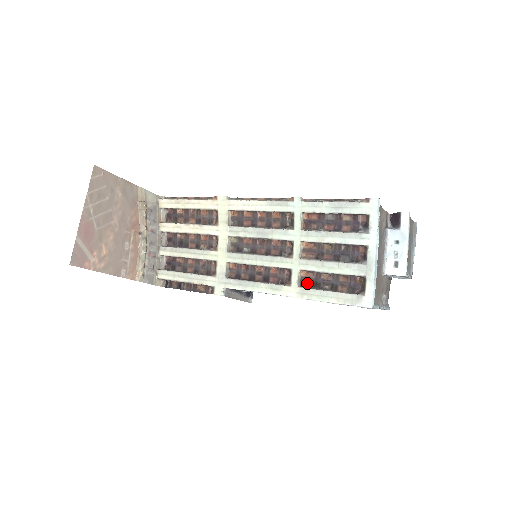
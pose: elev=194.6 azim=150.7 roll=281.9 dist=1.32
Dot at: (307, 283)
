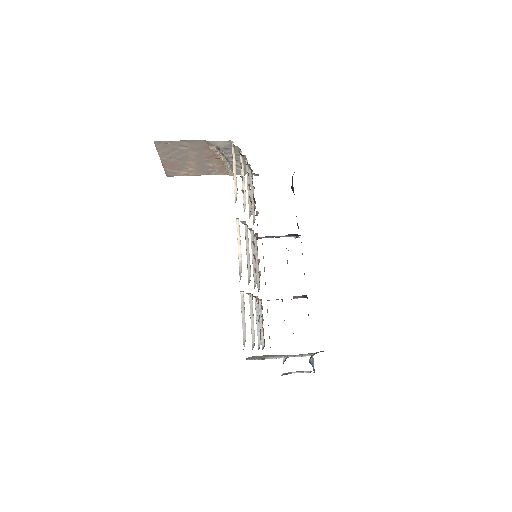
Dot at: occluded
